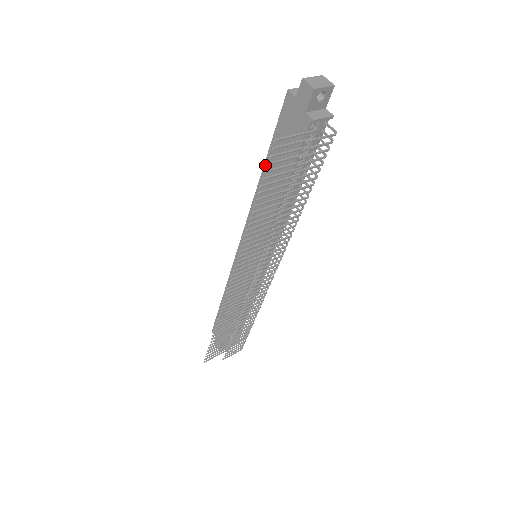
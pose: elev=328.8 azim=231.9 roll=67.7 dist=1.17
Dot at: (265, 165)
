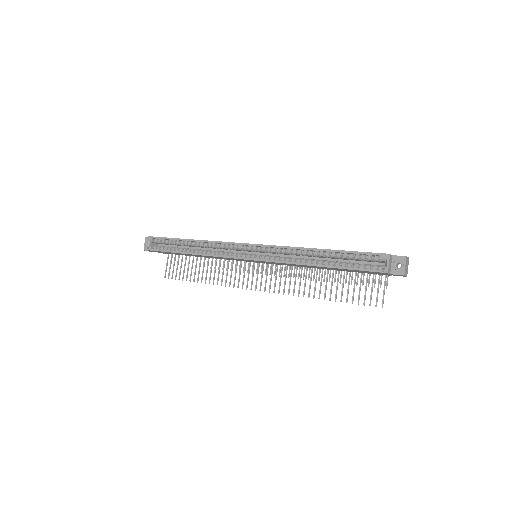
Dot at: occluded
